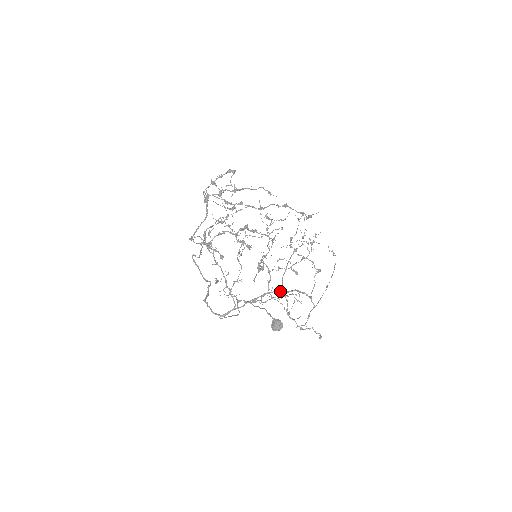
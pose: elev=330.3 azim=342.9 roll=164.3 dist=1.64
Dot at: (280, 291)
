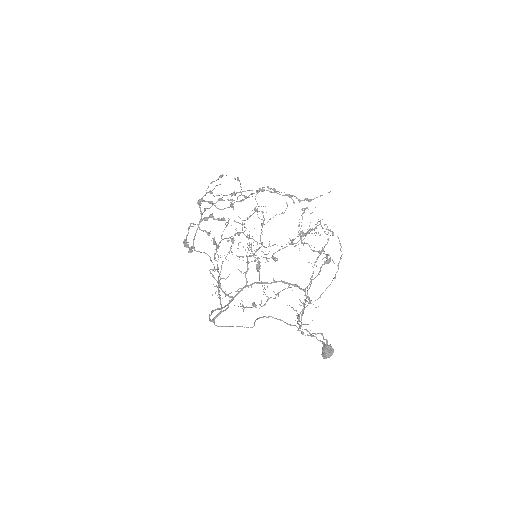
Dot at: (259, 283)
